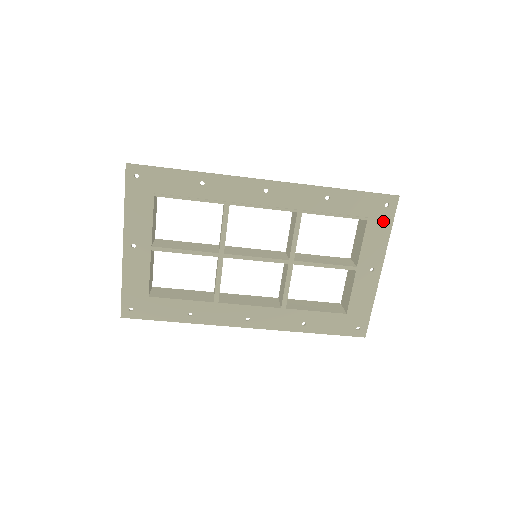
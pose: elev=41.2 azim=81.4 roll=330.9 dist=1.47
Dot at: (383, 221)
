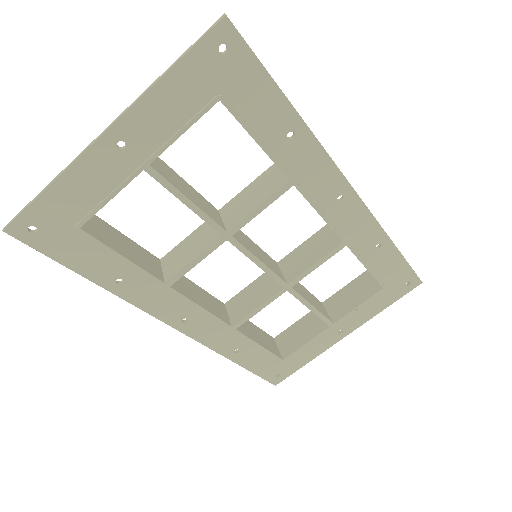
Dot at: (391, 296)
